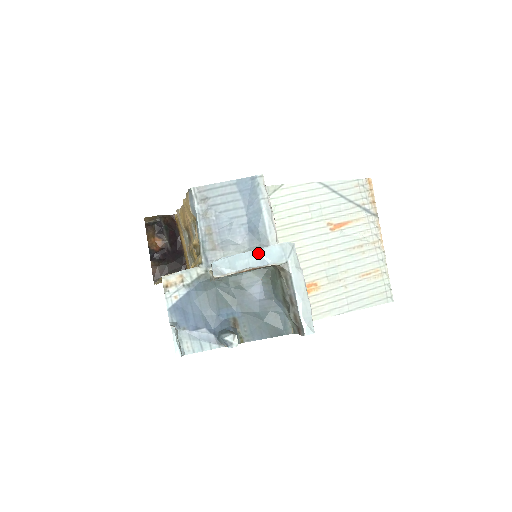
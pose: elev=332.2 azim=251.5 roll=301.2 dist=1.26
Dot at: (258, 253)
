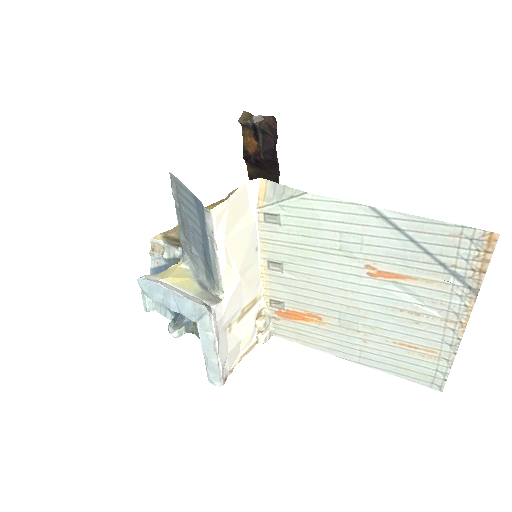
Dot at: (173, 297)
